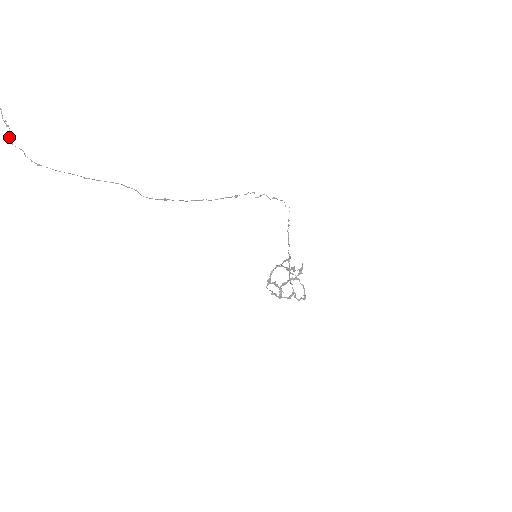
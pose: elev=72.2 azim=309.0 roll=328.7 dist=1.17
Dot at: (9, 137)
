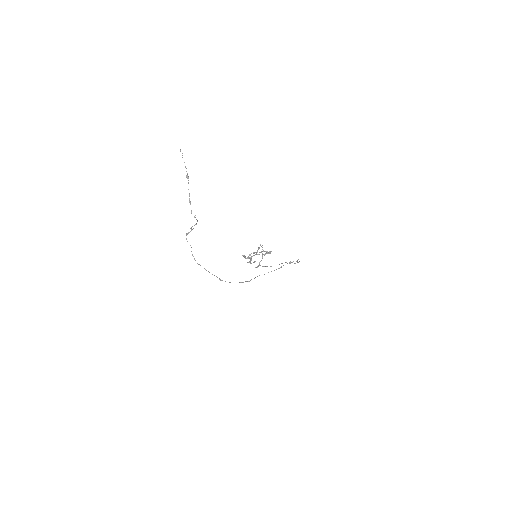
Dot at: (187, 234)
